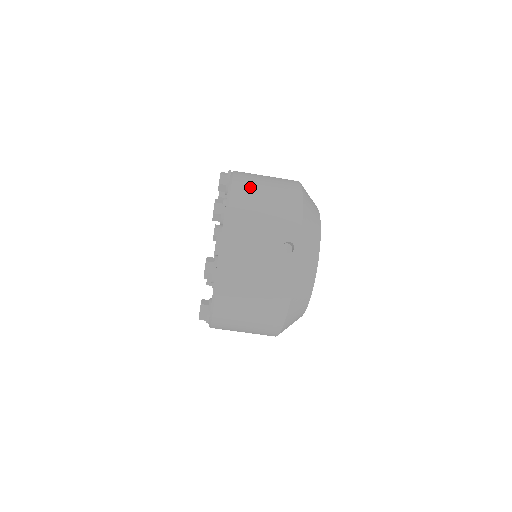
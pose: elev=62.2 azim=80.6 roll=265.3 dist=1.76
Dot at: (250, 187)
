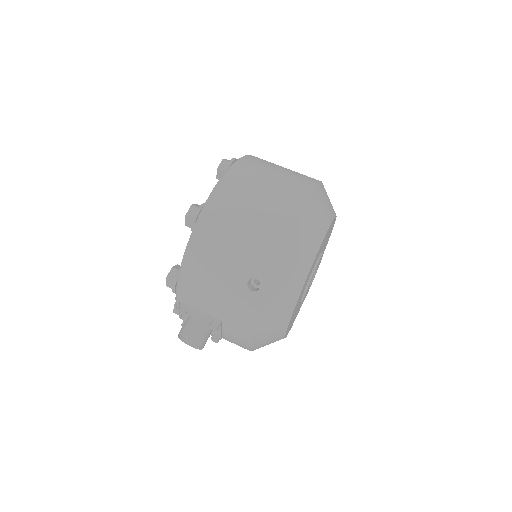
Dot at: occluded
